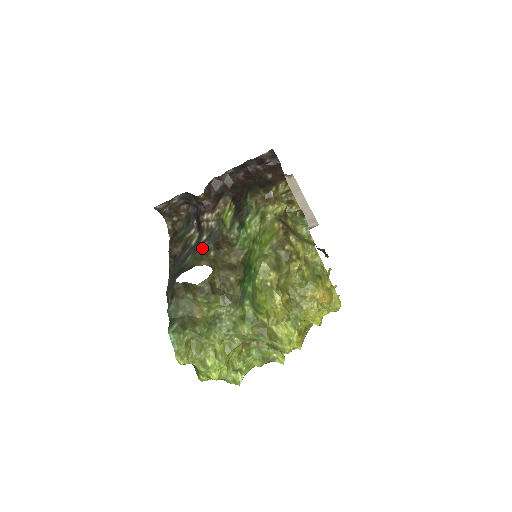
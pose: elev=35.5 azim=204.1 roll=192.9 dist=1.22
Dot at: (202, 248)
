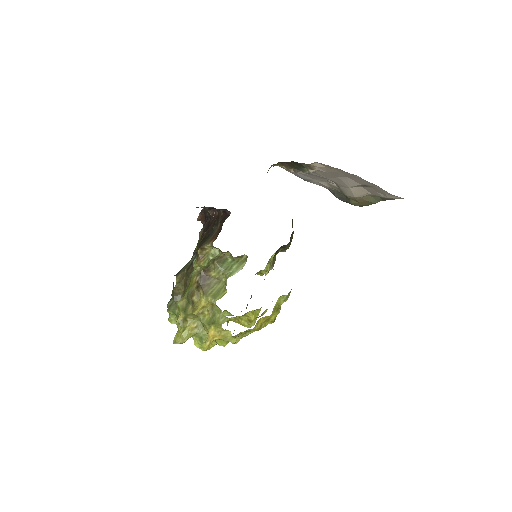
Dot at: (191, 259)
